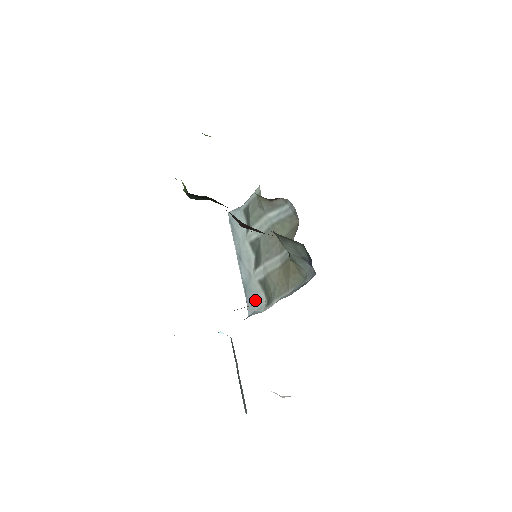
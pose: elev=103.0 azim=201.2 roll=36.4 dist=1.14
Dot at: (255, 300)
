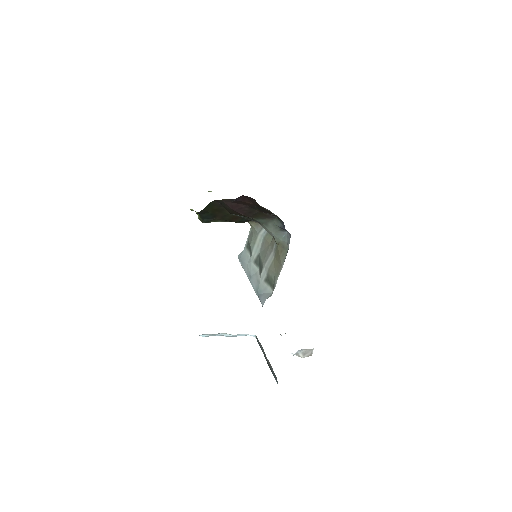
Dot at: (265, 295)
